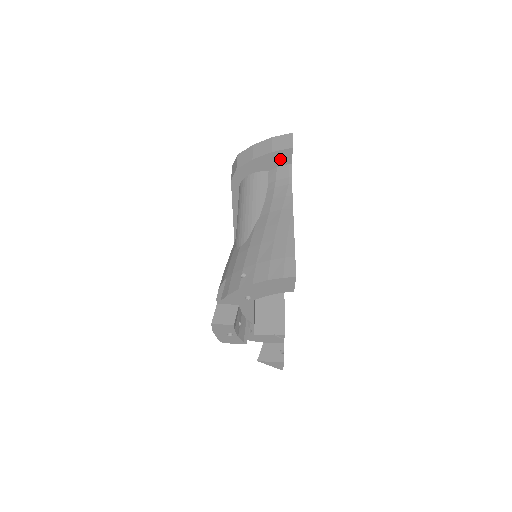
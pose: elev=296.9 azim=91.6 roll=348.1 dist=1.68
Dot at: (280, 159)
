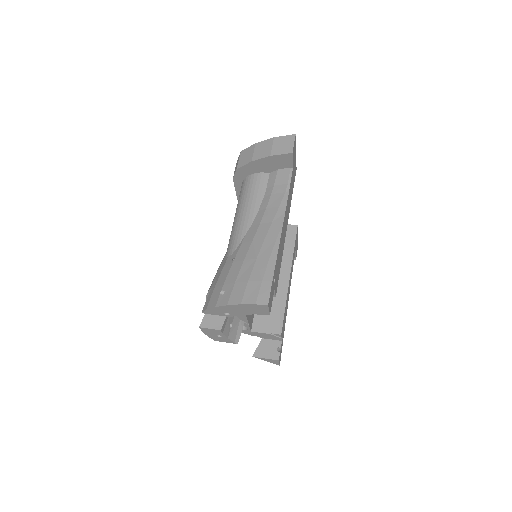
Dot at: (280, 162)
